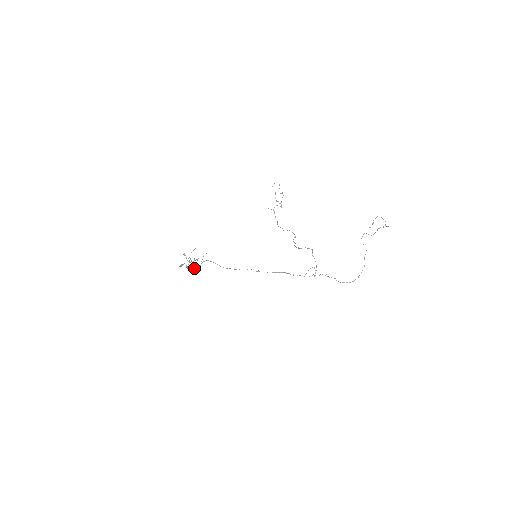
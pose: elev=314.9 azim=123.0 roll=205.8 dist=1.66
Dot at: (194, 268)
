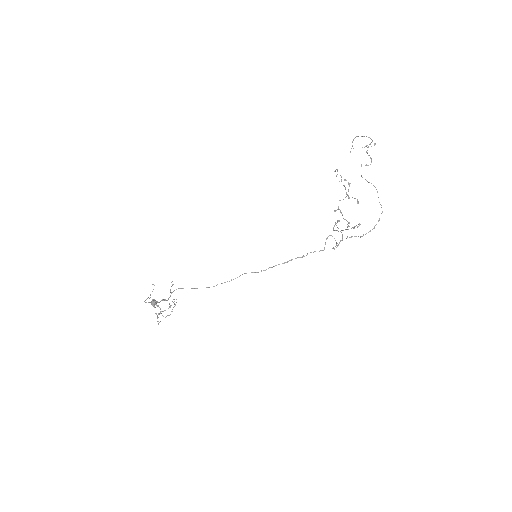
Dot at: (154, 305)
